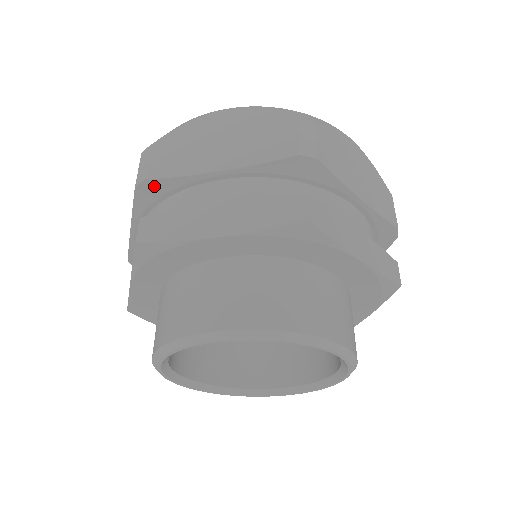
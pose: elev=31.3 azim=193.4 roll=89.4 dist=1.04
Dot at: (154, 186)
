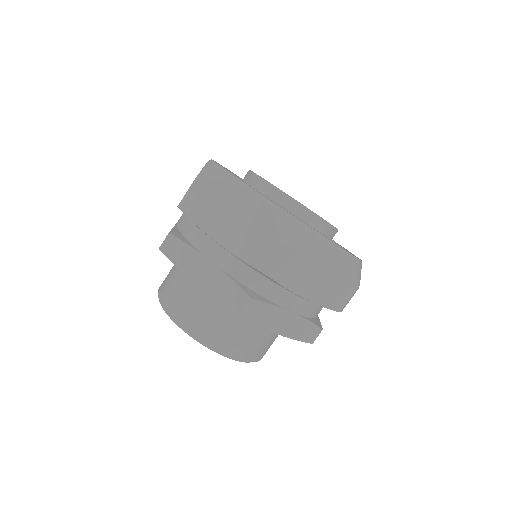
Dot at: occluded
